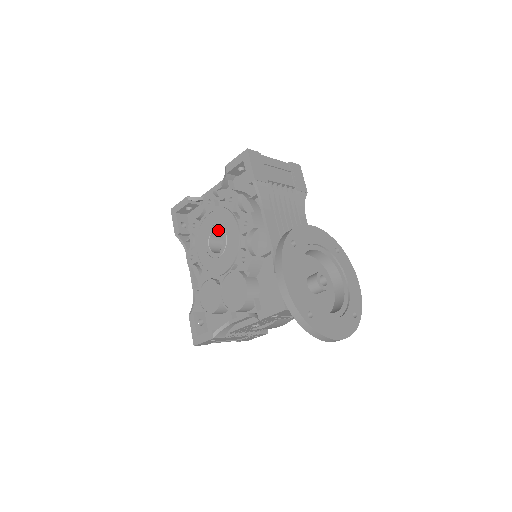
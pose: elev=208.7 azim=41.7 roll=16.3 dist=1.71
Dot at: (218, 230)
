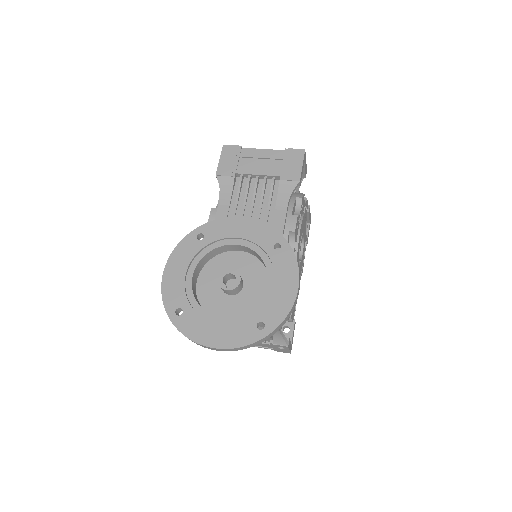
Dot at: occluded
